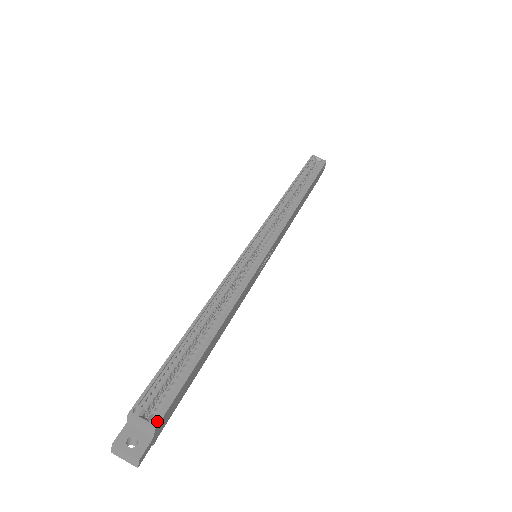
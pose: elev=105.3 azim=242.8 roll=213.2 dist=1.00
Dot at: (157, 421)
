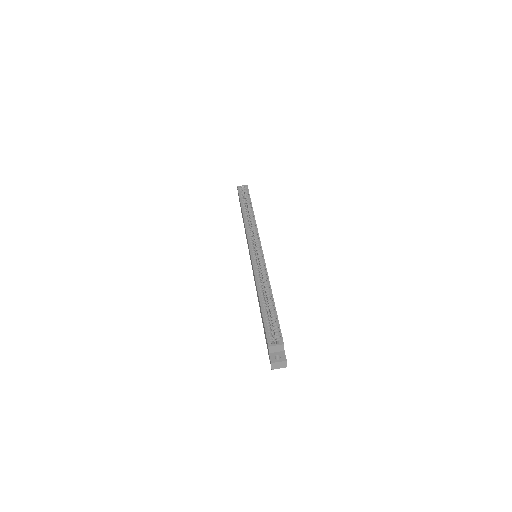
Dot at: (282, 341)
